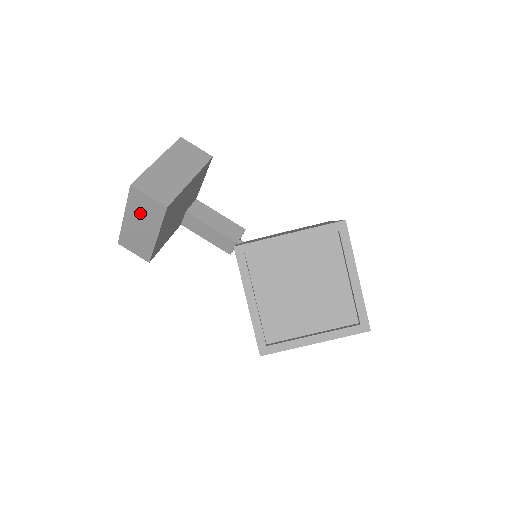
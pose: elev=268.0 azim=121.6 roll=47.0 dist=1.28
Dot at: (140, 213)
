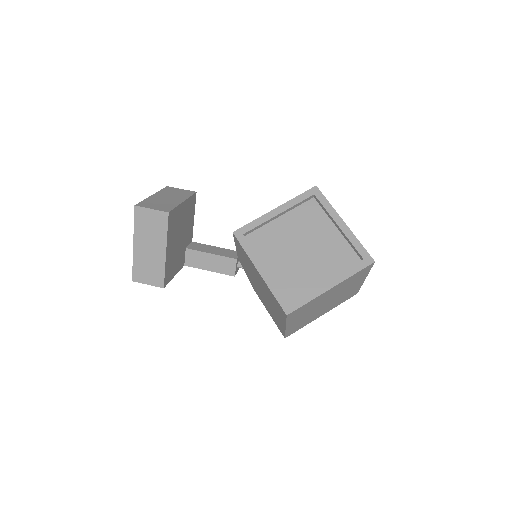
Dot at: (147, 232)
